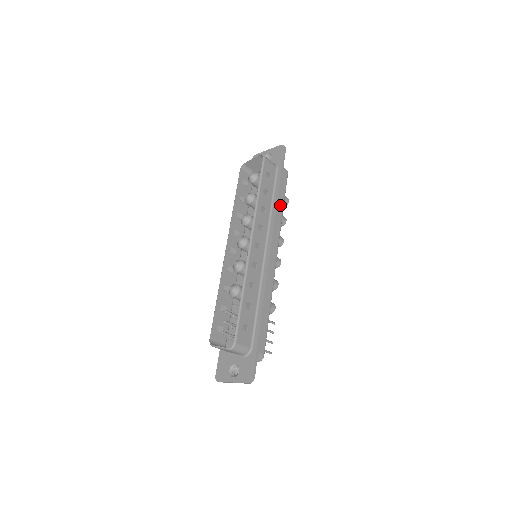
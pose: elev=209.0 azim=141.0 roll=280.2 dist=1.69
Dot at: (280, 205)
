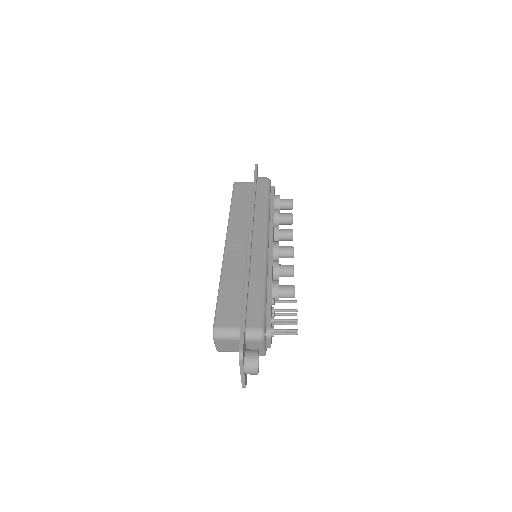
Dot at: (262, 203)
